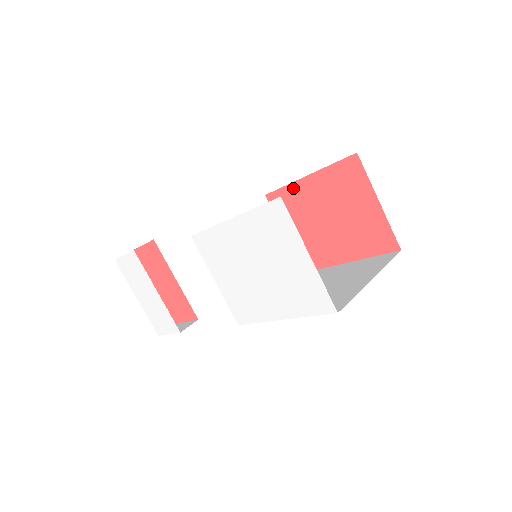
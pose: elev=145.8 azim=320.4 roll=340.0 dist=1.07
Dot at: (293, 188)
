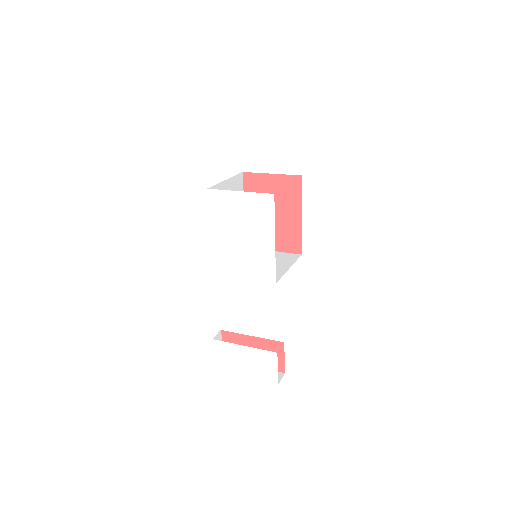
Dot at: occluded
